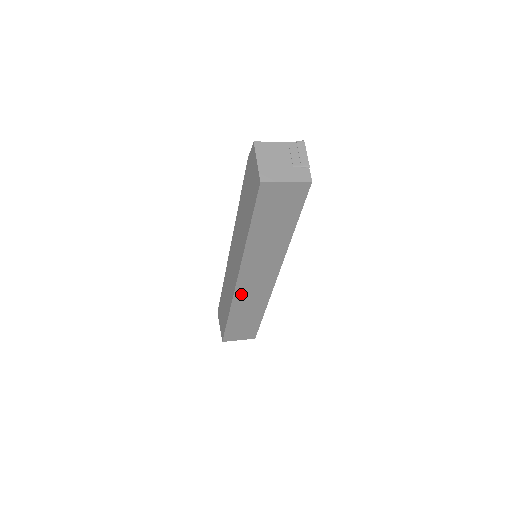
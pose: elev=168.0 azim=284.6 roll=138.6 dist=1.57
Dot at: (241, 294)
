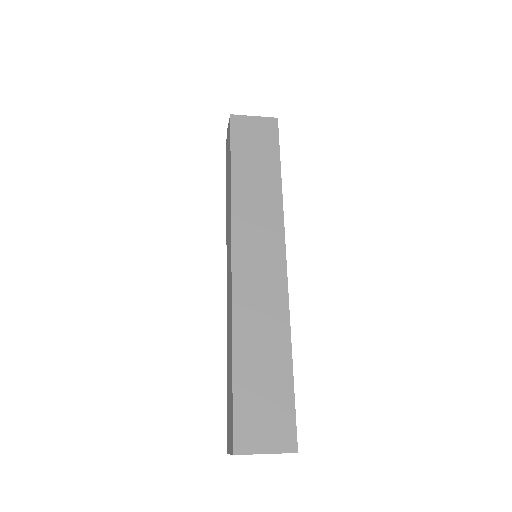
Dot at: (243, 291)
